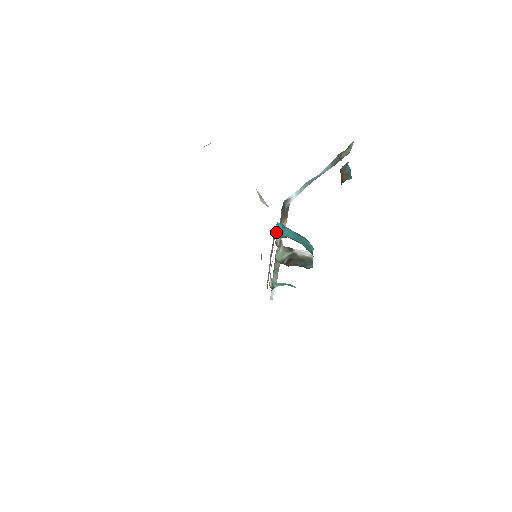
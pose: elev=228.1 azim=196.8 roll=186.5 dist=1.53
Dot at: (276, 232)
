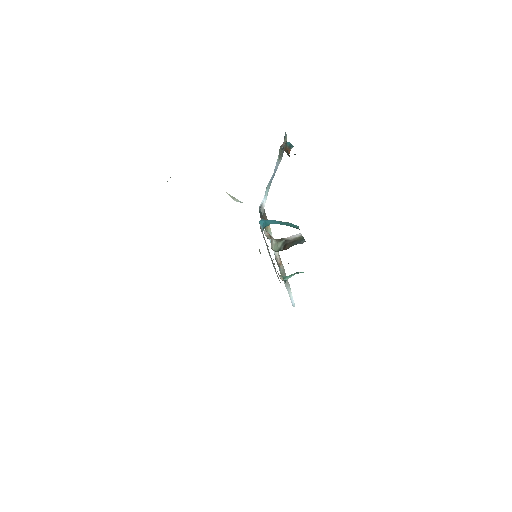
Dot at: (262, 227)
